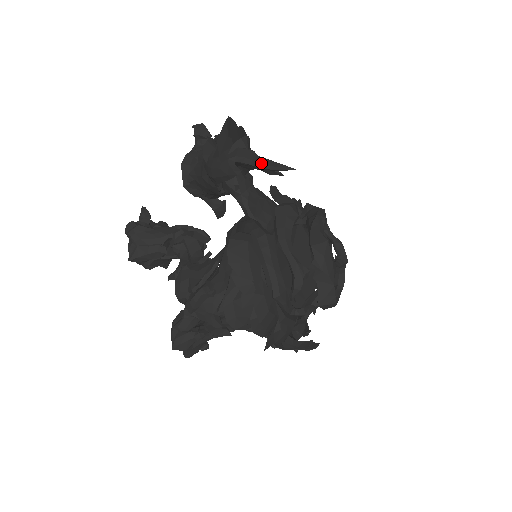
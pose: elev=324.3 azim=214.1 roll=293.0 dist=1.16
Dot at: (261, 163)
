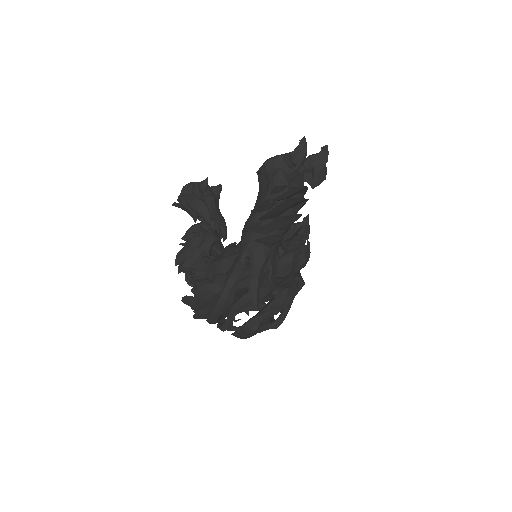
Dot at: (252, 279)
